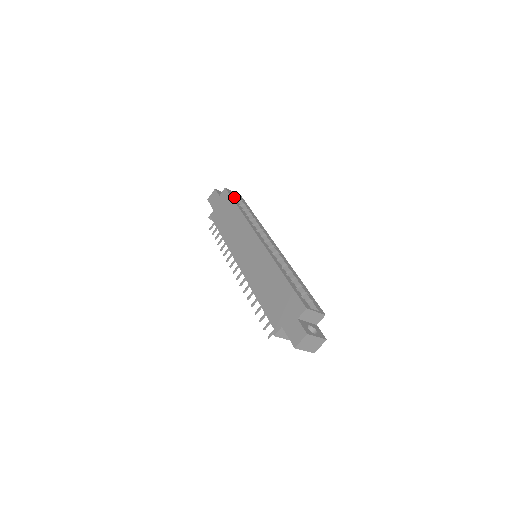
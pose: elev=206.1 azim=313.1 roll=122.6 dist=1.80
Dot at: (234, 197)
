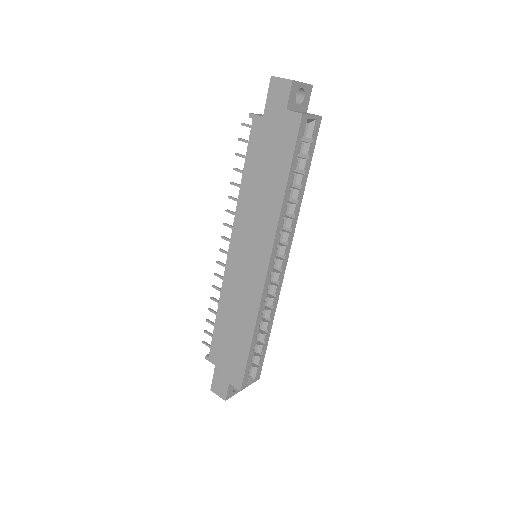
Dot at: (300, 145)
